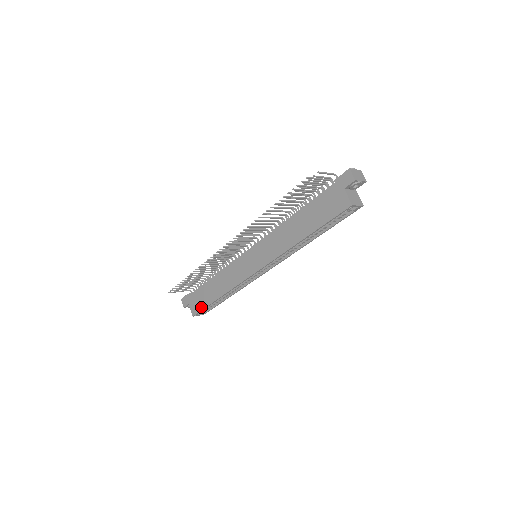
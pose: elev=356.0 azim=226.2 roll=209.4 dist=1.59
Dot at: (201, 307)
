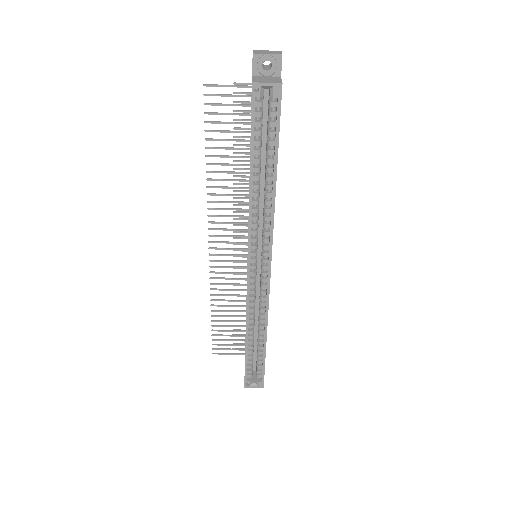
Dot at: occluded
